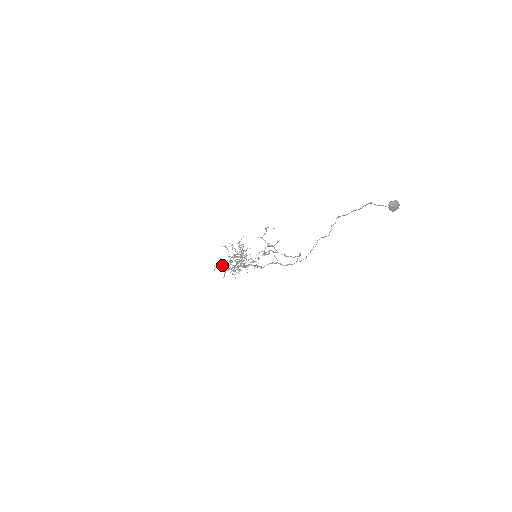
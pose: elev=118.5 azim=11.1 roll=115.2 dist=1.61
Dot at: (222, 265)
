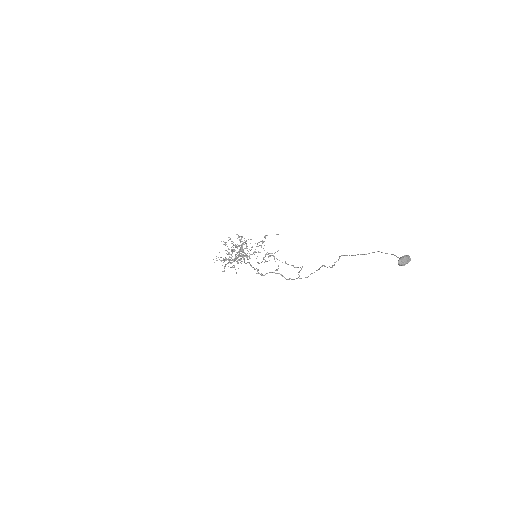
Dot at: occluded
